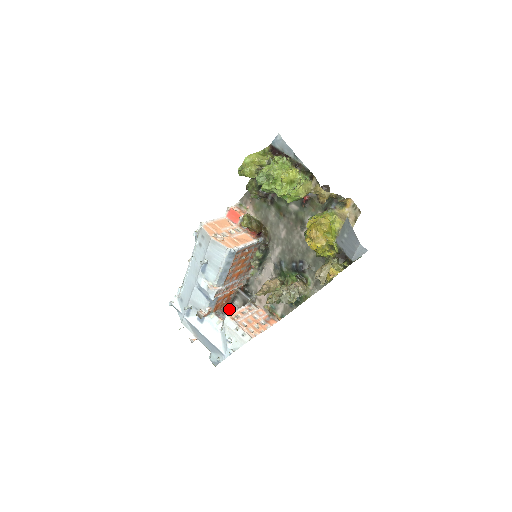
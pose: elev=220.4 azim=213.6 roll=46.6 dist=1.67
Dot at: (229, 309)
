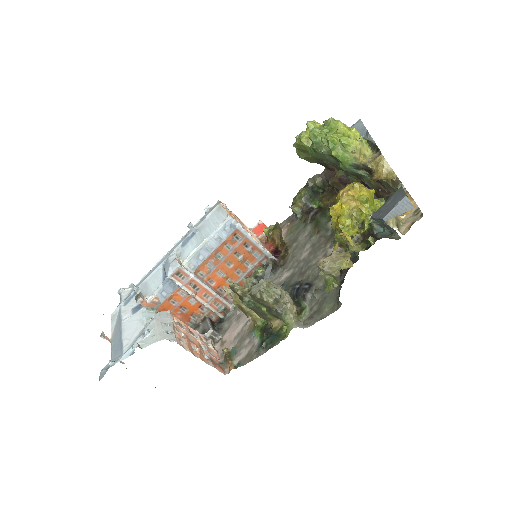
Dot at: occluded
